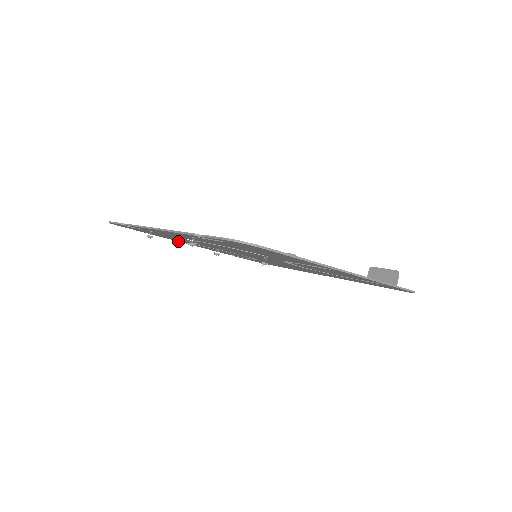
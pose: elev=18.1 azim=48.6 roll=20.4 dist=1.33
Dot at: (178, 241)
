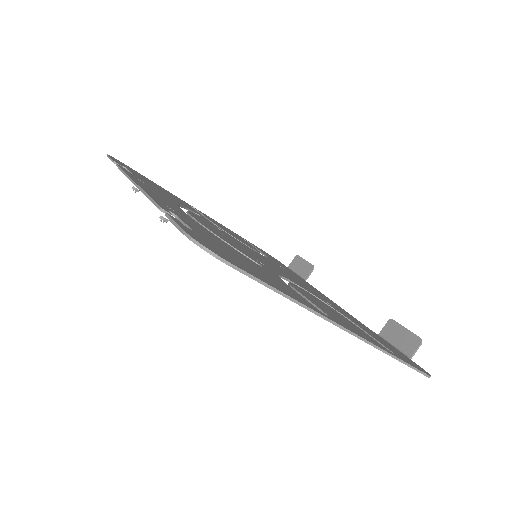
Dot at: occluded
